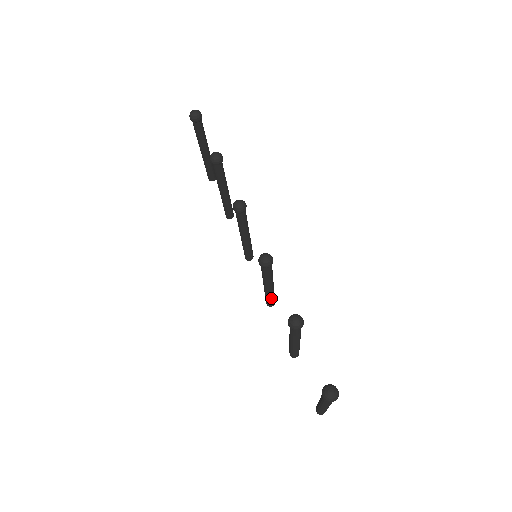
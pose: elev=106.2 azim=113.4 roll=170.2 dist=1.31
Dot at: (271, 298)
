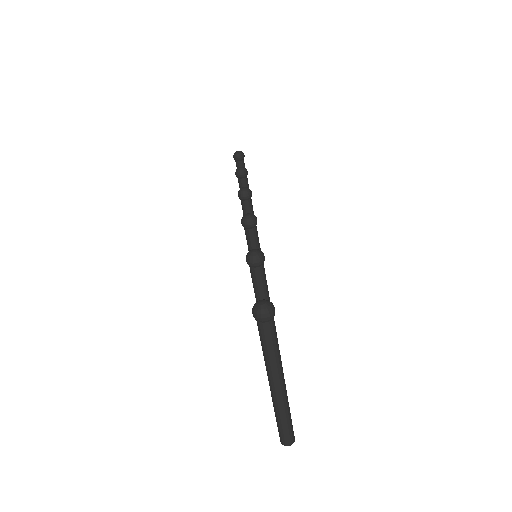
Dot at: occluded
